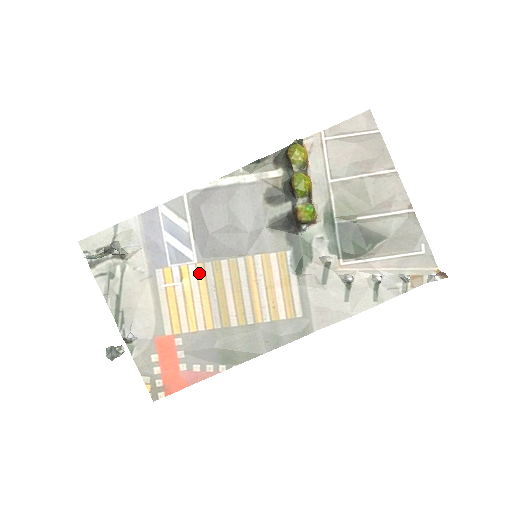
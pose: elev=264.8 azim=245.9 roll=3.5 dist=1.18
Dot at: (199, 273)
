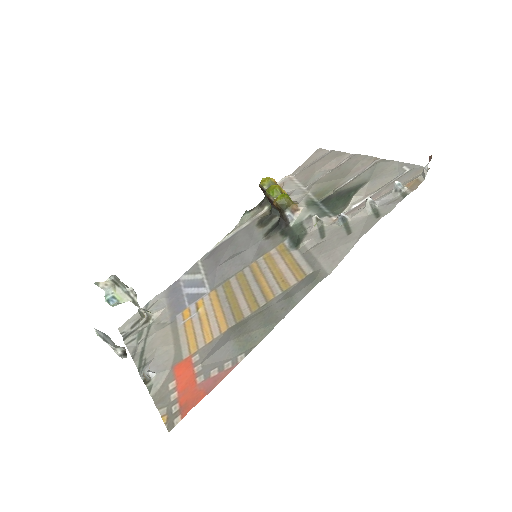
Dot at: (212, 297)
